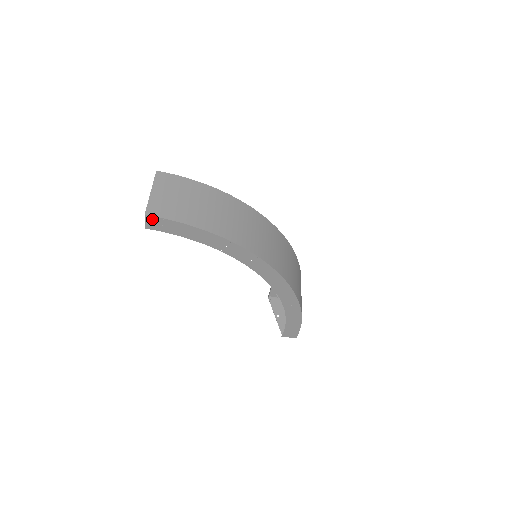
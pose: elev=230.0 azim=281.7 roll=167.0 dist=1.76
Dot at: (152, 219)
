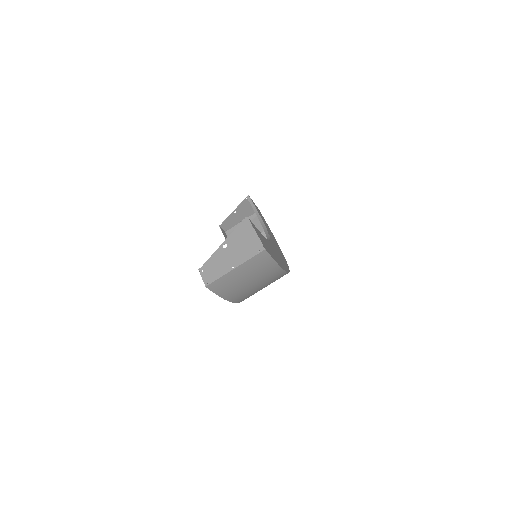
Dot at: occluded
